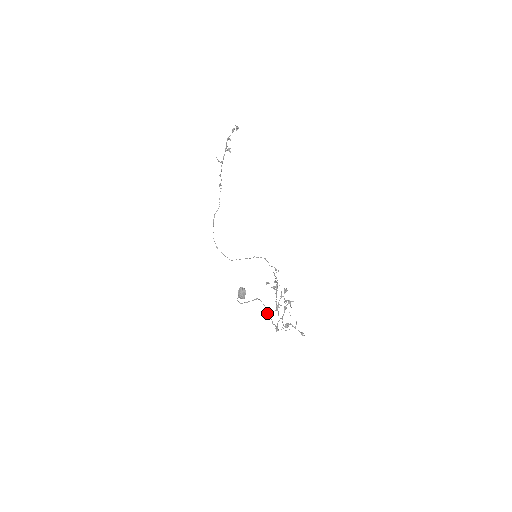
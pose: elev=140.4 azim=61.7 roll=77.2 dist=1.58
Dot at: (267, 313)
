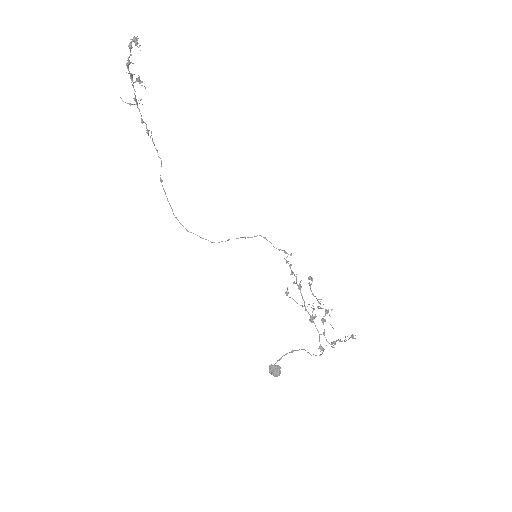
Dot at: occluded
